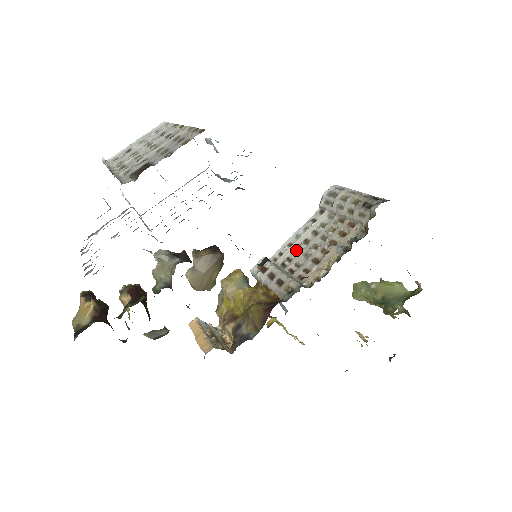
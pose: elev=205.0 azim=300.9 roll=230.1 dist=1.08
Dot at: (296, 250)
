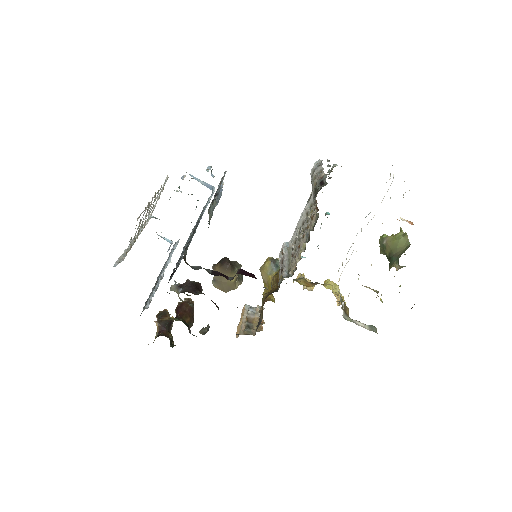
Dot at: (298, 234)
